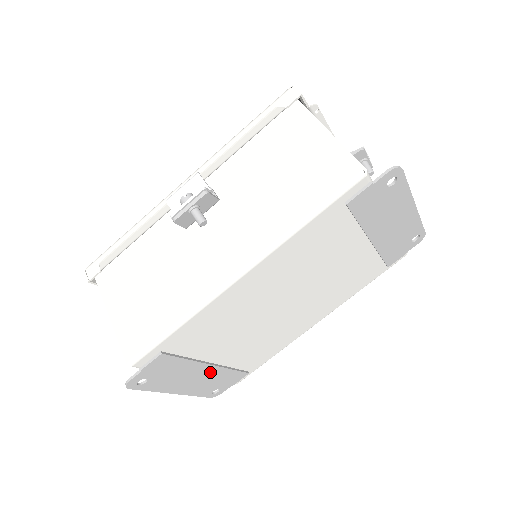
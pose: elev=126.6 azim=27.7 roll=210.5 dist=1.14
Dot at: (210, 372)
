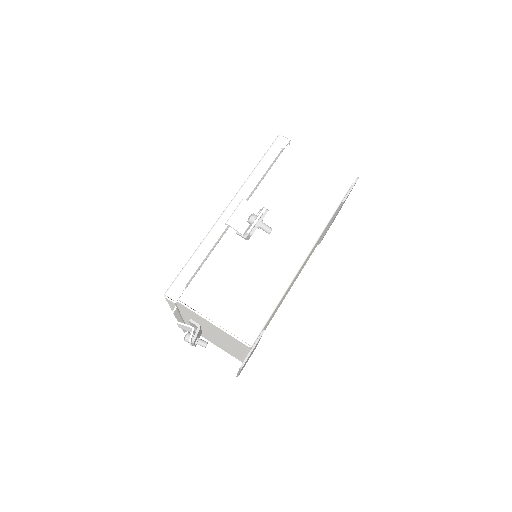
Dot at: occluded
